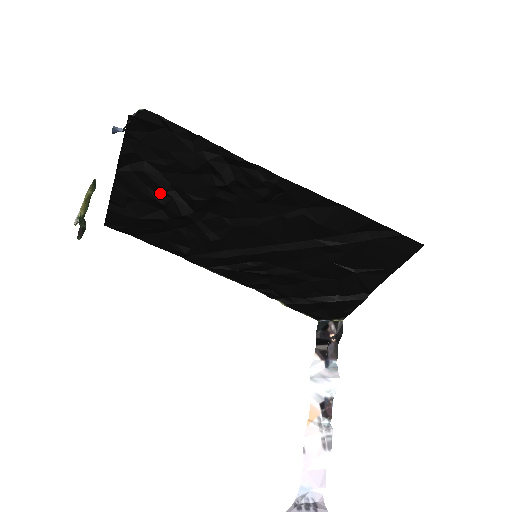
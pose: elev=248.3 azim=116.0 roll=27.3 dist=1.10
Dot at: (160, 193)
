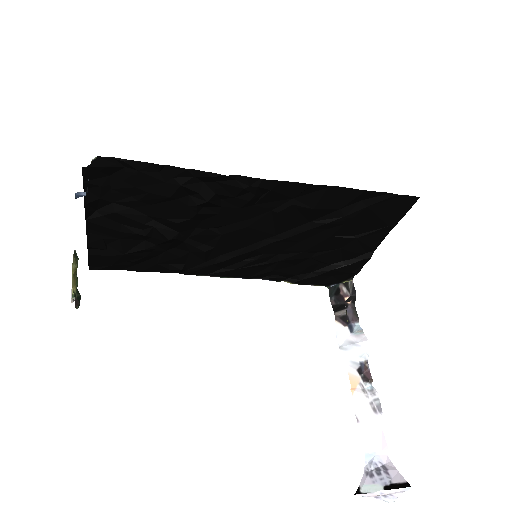
Dot at: (139, 227)
